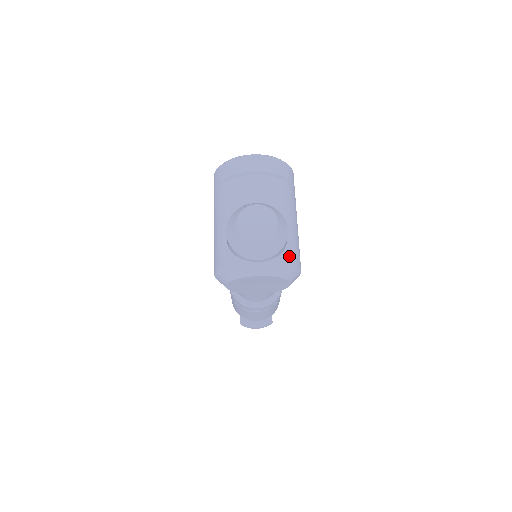
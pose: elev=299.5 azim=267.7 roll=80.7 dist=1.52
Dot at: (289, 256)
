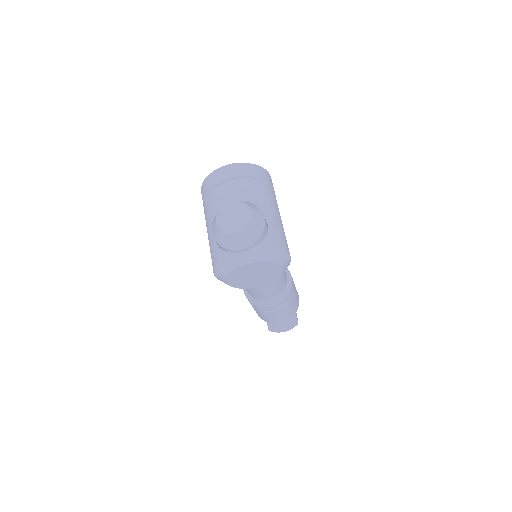
Dot at: (272, 241)
